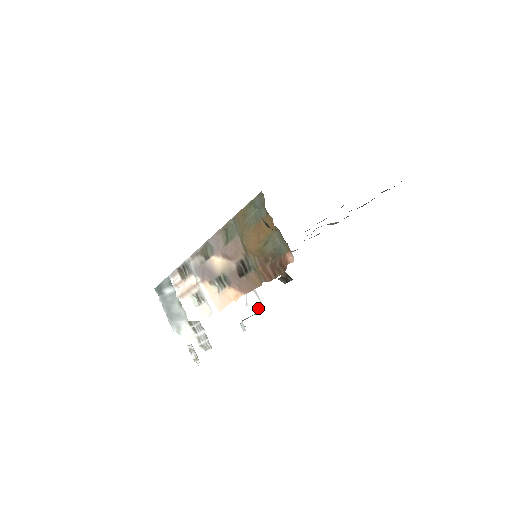
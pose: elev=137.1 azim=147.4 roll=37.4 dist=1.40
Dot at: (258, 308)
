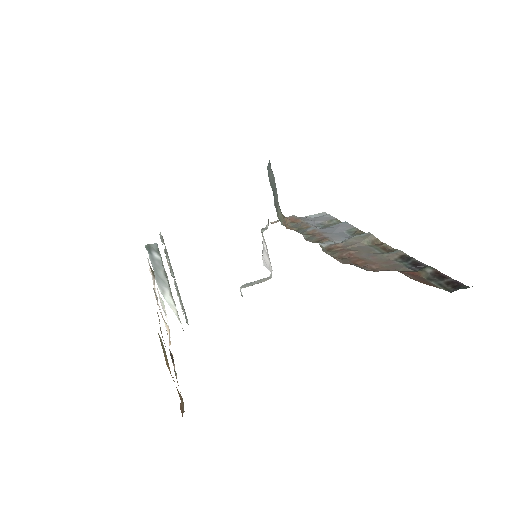
Dot at: (270, 270)
